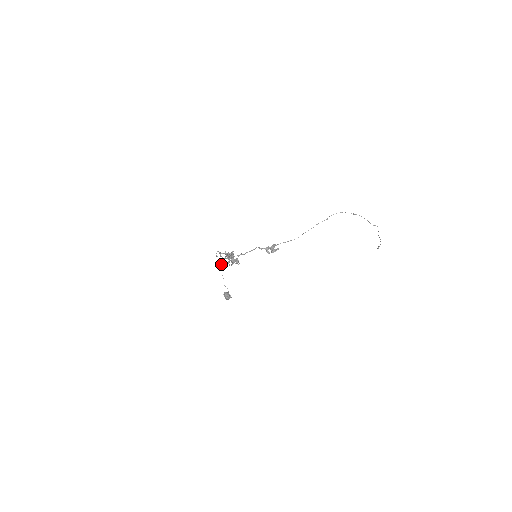
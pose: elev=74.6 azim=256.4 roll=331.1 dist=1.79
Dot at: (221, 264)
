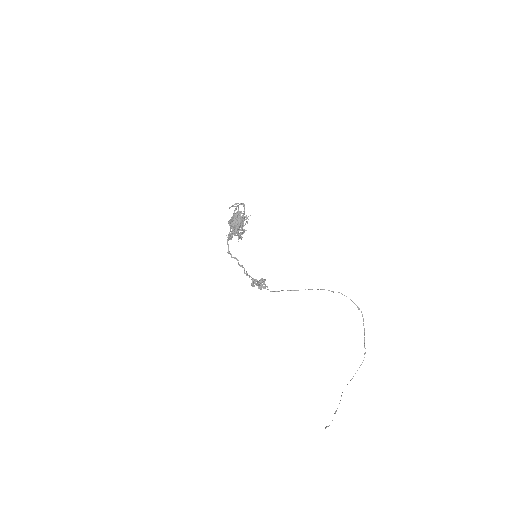
Dot at: (238, 207)
